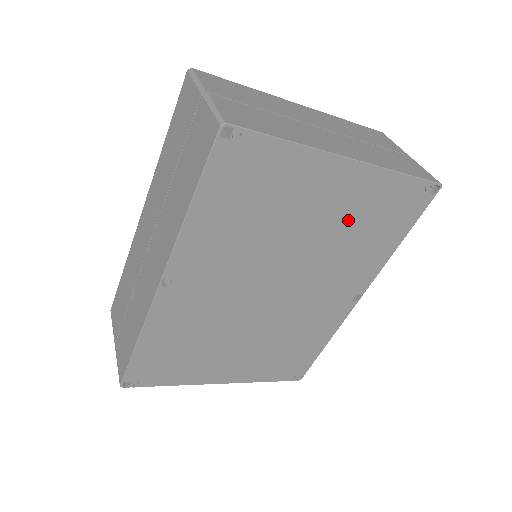
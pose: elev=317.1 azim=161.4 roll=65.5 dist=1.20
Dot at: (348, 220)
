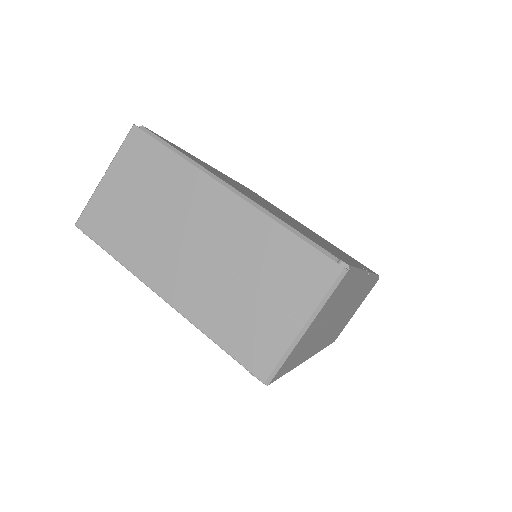
Dot at: occluded
